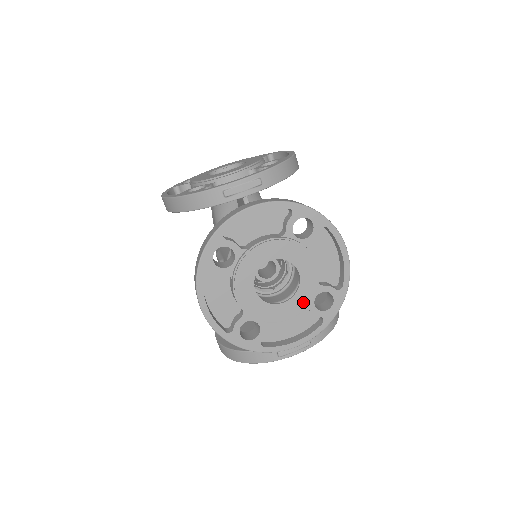
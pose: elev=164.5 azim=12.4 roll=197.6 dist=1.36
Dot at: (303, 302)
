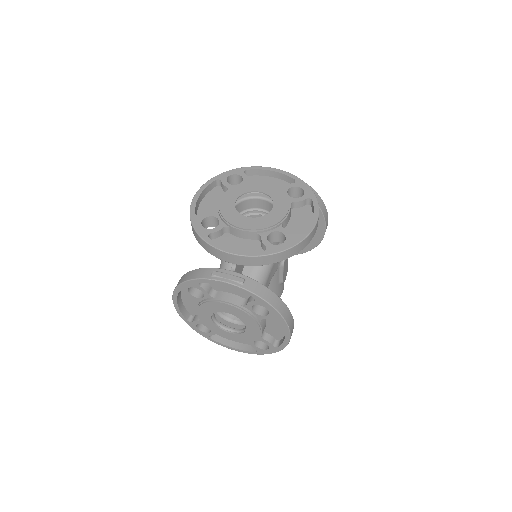
Dot at: (261, 225)
